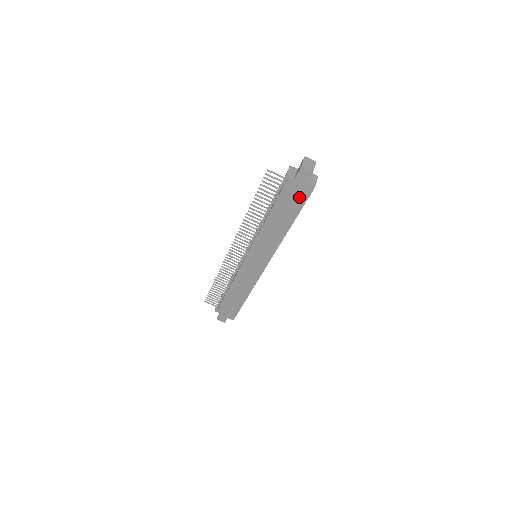
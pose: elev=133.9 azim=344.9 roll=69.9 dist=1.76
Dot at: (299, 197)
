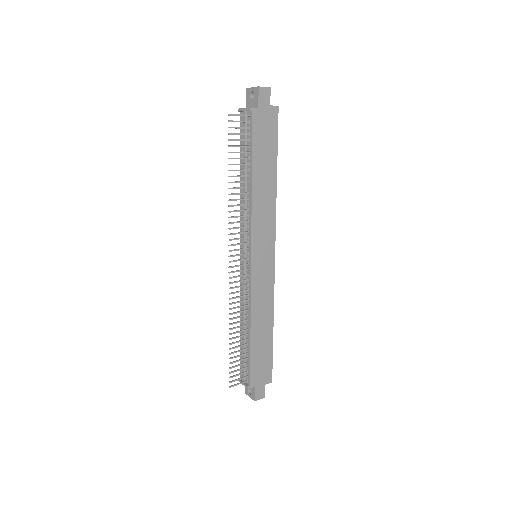
Dot at: (270, 129)
